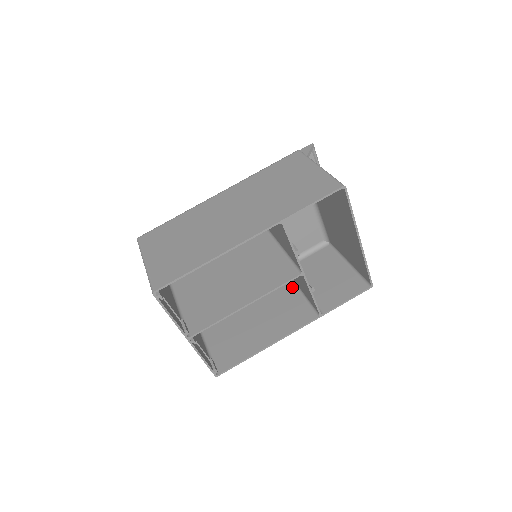
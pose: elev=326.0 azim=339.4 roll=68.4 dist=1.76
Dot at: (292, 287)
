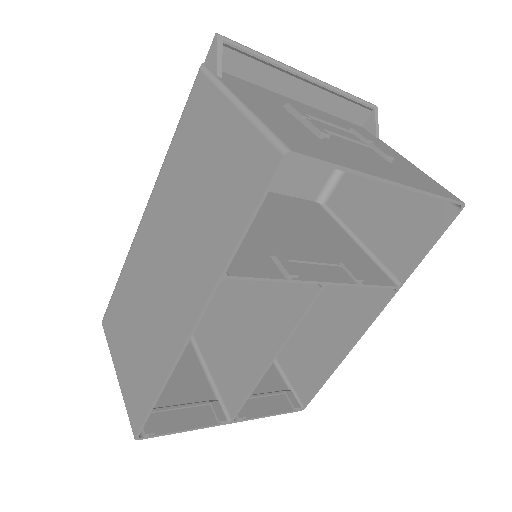
Dot at: occluded
